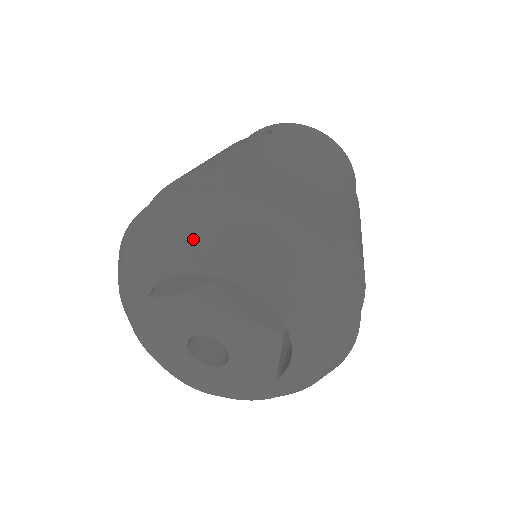
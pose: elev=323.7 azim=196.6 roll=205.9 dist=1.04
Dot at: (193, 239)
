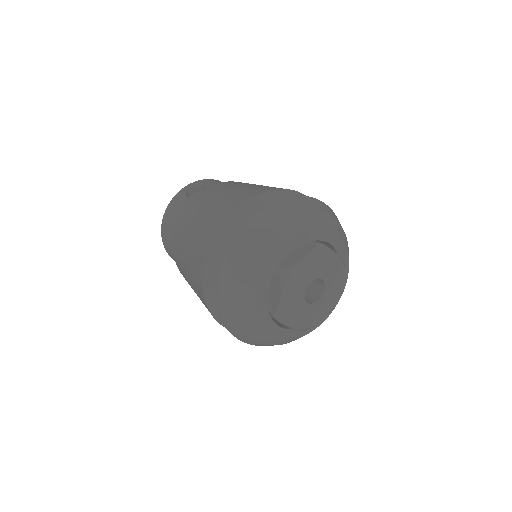
Dot at: (300, 223)
